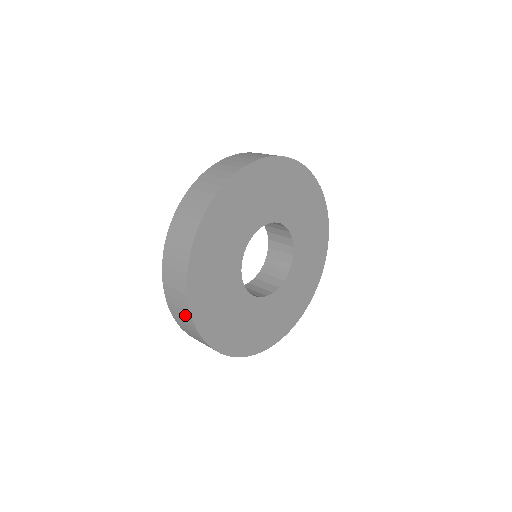
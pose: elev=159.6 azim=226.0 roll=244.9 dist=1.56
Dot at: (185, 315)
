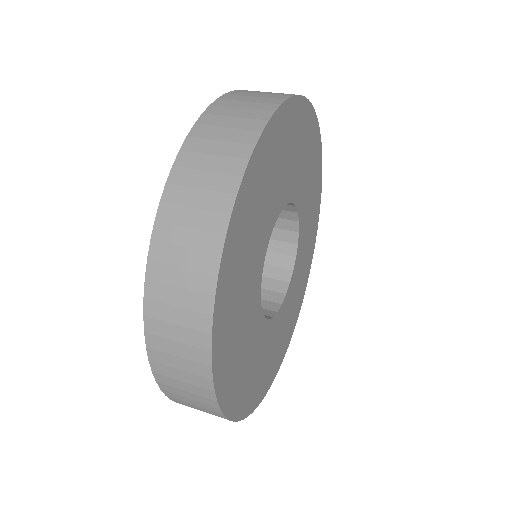
Dot at: occluded
